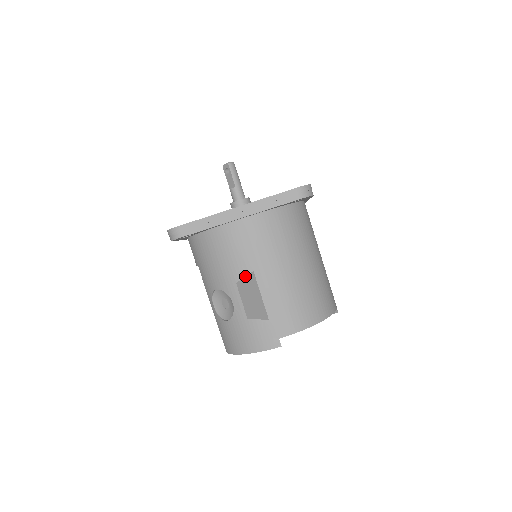
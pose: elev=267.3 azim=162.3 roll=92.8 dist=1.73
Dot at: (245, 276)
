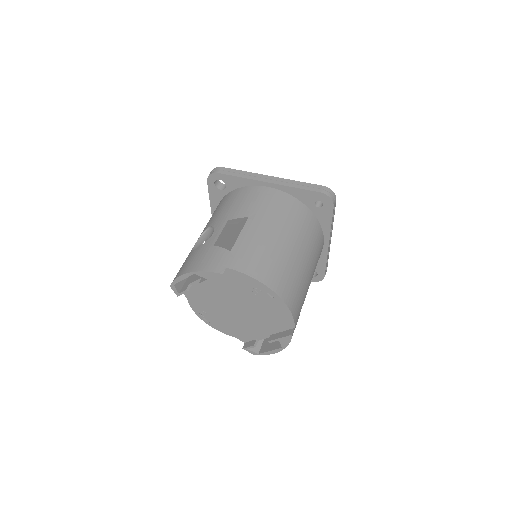
Dot at: (239, 218)
